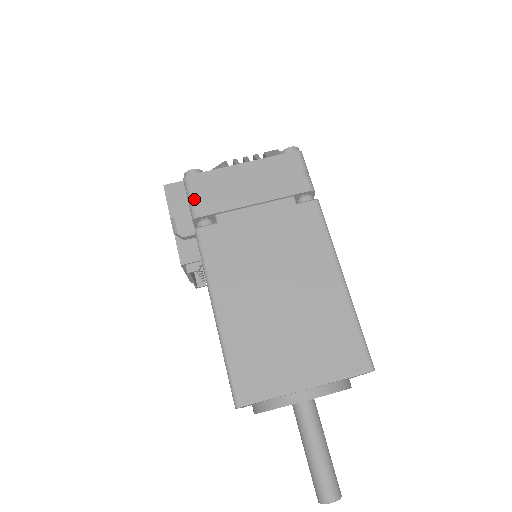
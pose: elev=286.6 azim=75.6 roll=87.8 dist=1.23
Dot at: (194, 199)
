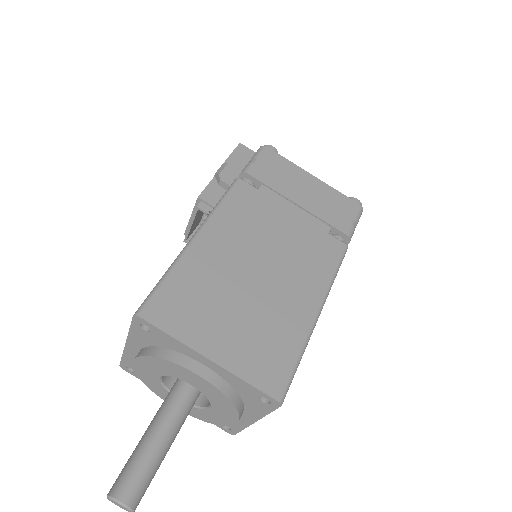
Dot at: (256, 161)
